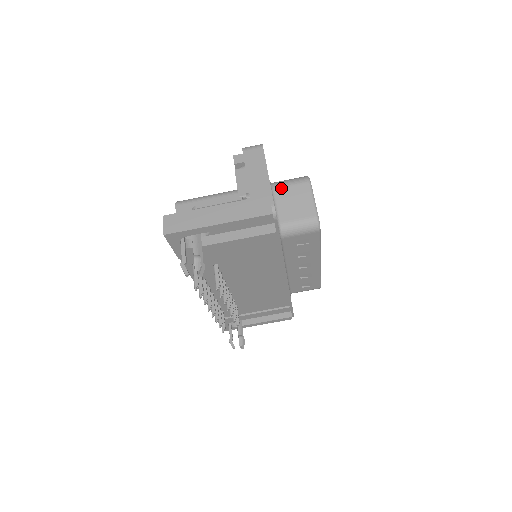
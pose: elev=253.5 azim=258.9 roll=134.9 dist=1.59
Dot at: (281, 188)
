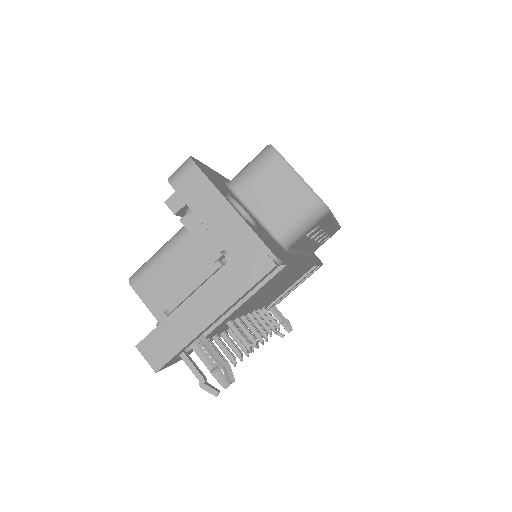
Dot at: (247, 187)
